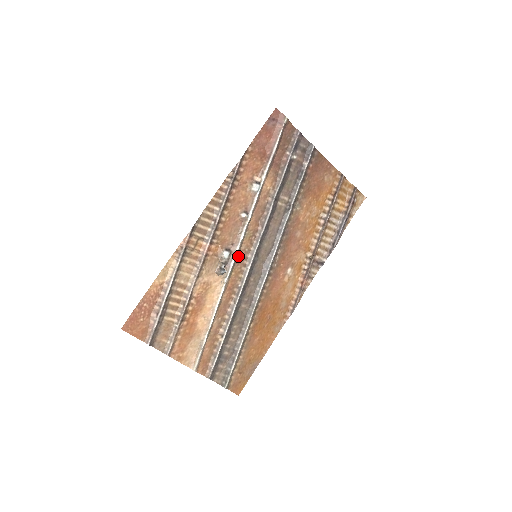
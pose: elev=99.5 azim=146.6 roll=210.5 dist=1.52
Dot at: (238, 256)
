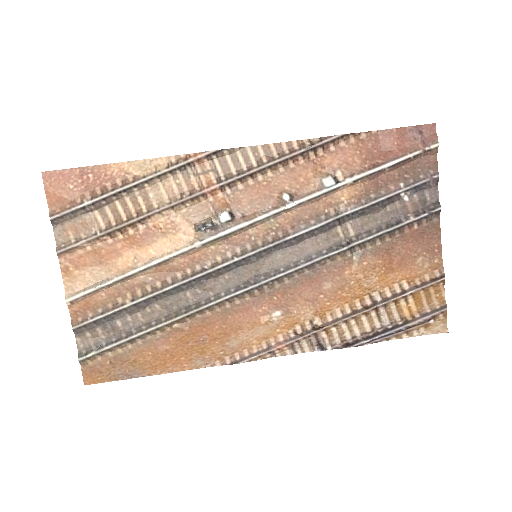
Dot at: (237, 235)
